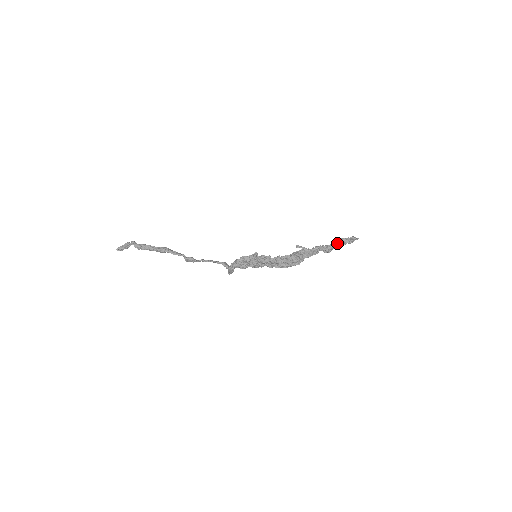
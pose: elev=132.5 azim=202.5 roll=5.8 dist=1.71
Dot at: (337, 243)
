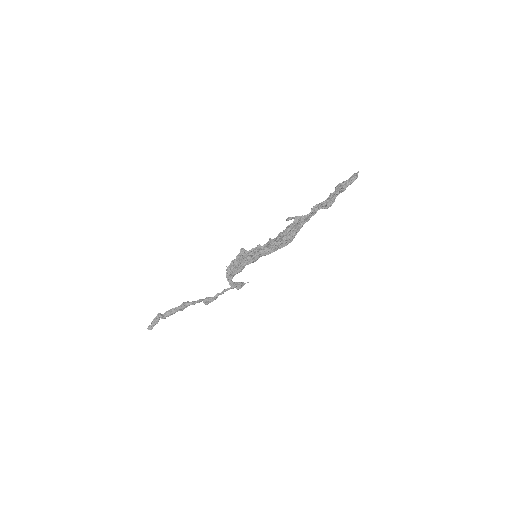
Dot at: (336, 191)
